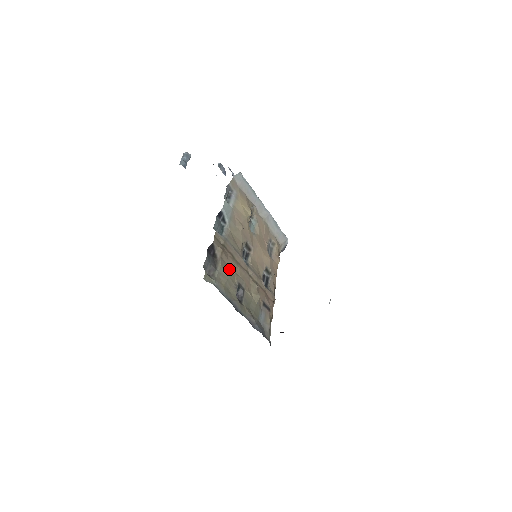
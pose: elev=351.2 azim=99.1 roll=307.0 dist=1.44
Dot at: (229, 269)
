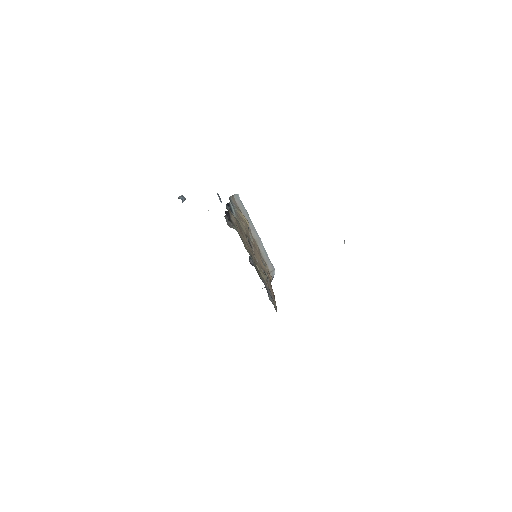
Dot at: (242, 237)
